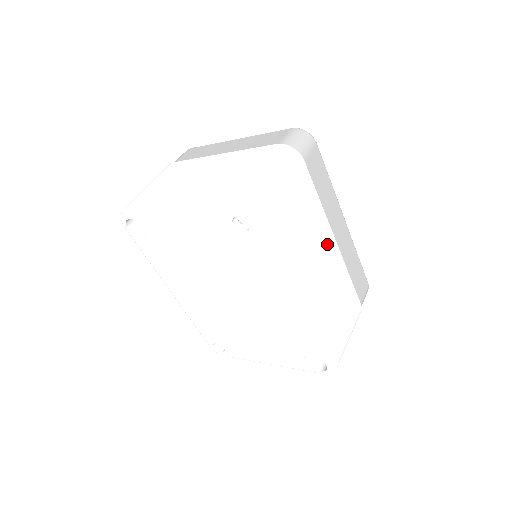
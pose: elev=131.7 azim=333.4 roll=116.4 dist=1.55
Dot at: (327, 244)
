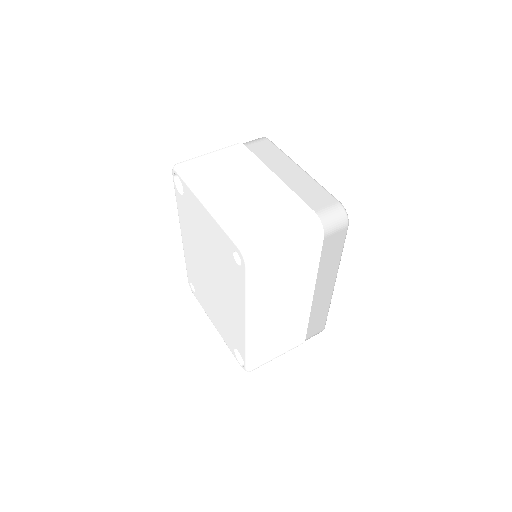
Dot at: (303, 297)
